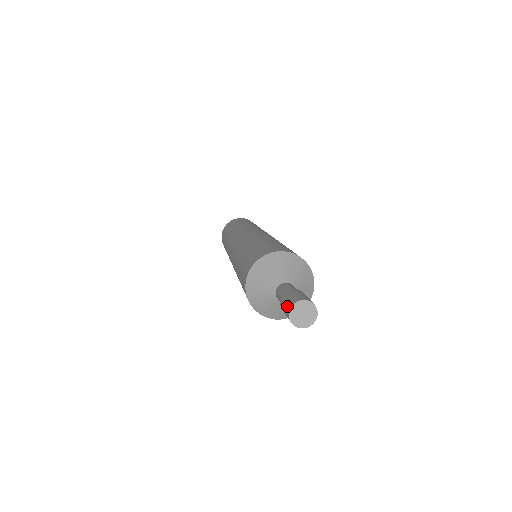
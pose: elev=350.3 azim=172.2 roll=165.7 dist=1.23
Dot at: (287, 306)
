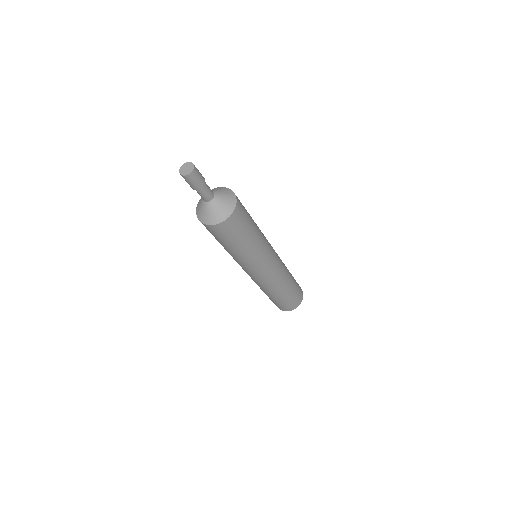
Dot at: occluded
